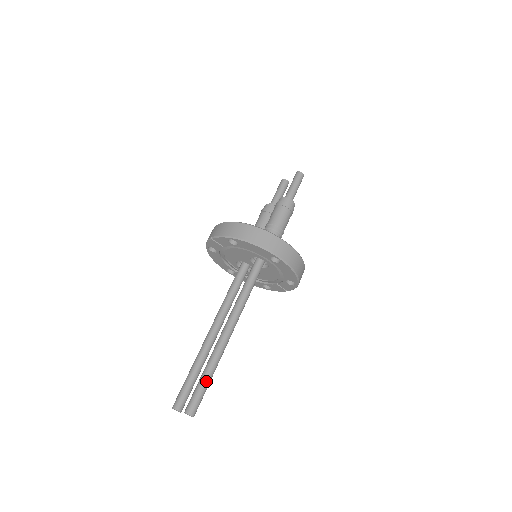
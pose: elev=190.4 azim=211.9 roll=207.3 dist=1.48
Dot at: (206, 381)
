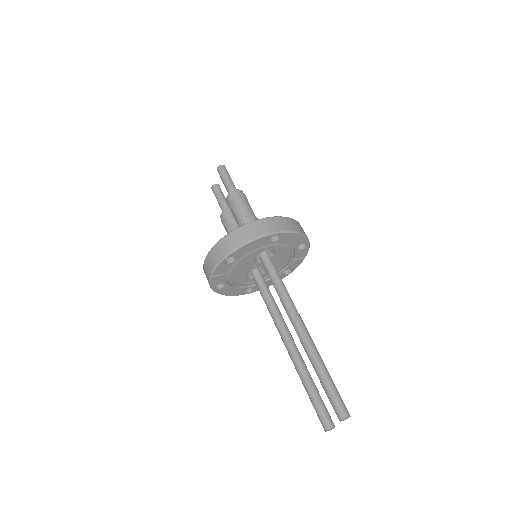
Dot at: (328, 380)
